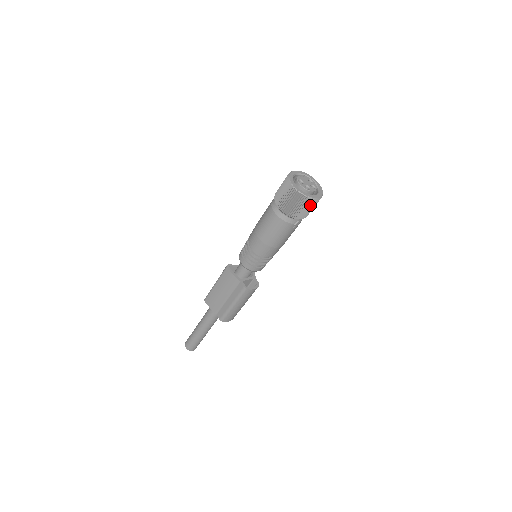
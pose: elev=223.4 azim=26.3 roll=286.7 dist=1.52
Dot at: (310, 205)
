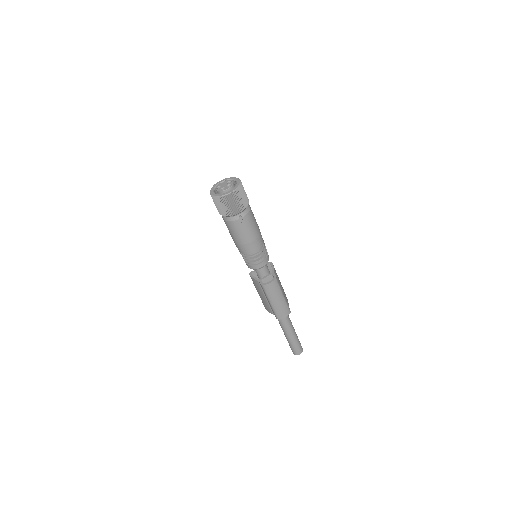
Dot at: (231, 200)
